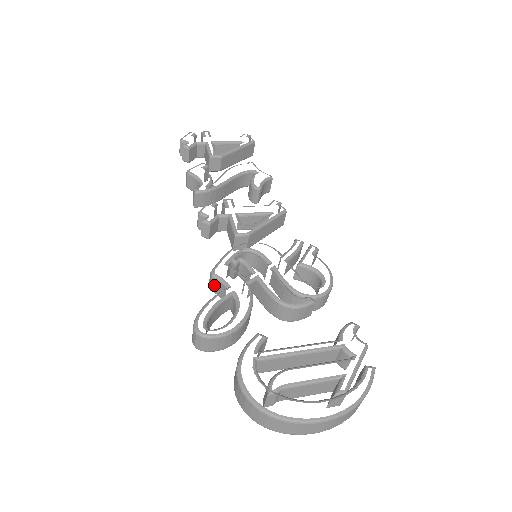
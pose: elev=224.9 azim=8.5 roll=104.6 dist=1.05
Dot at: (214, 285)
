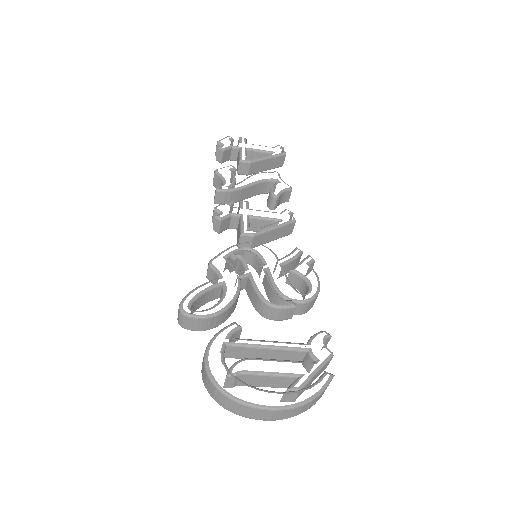
Dot at: (210, 274)
